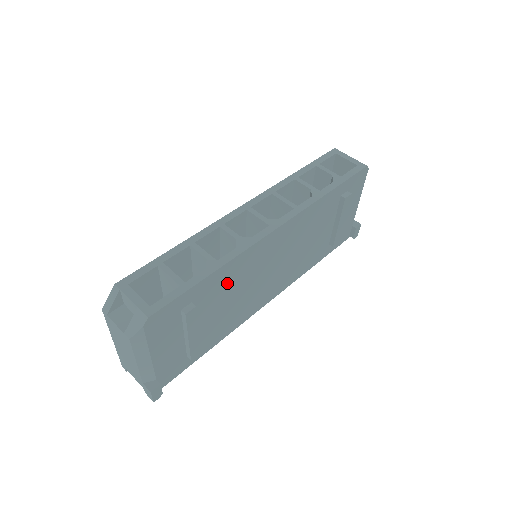
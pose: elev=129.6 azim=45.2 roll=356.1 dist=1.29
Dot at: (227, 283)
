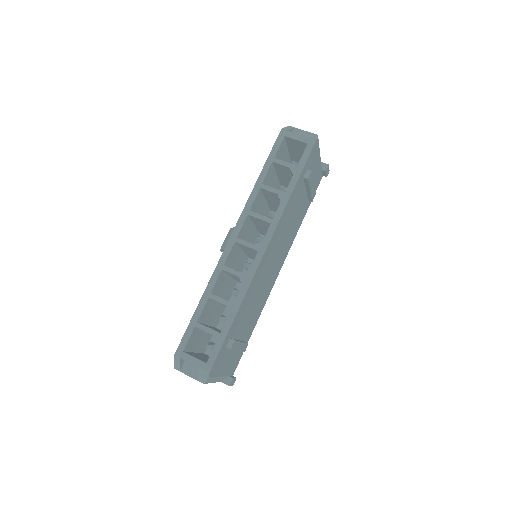
Dot at: (247, 306)
